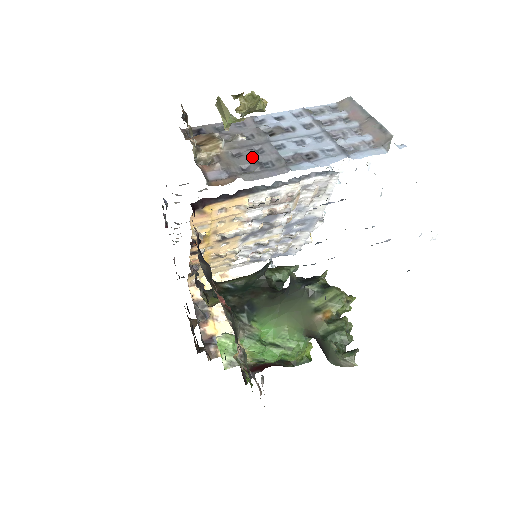
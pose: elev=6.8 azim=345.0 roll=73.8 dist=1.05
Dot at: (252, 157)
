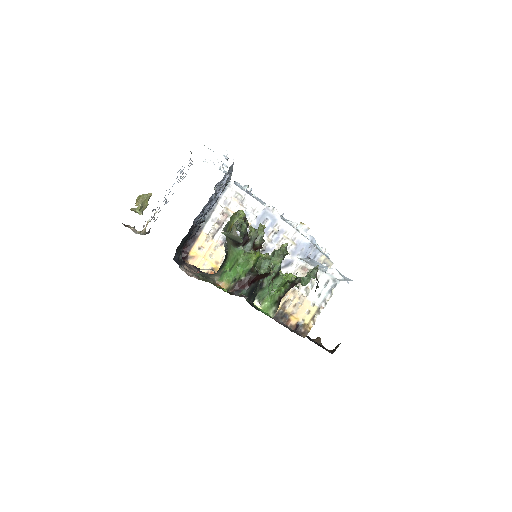
Dot at: occluded
